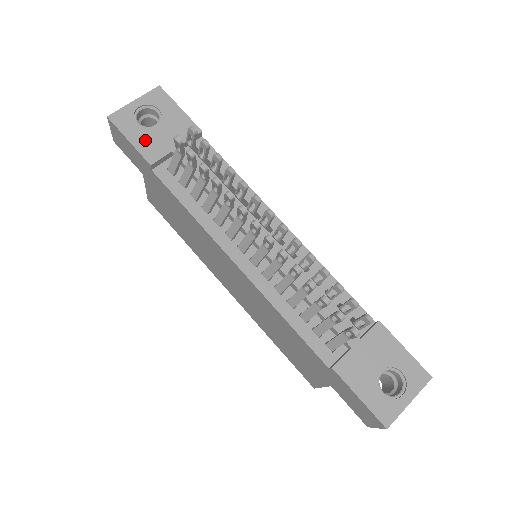
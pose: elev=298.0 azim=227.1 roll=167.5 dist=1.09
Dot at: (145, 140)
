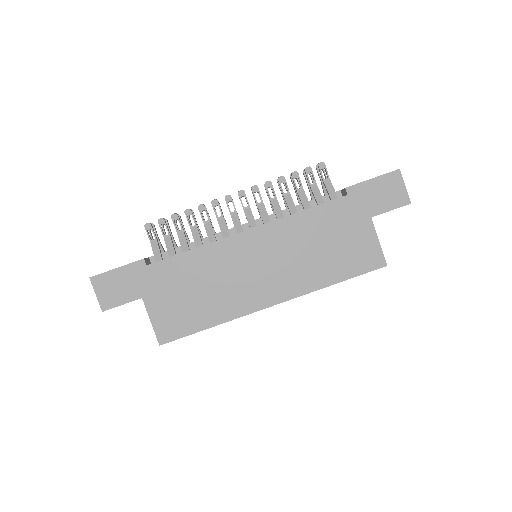
Dot at: occluded
